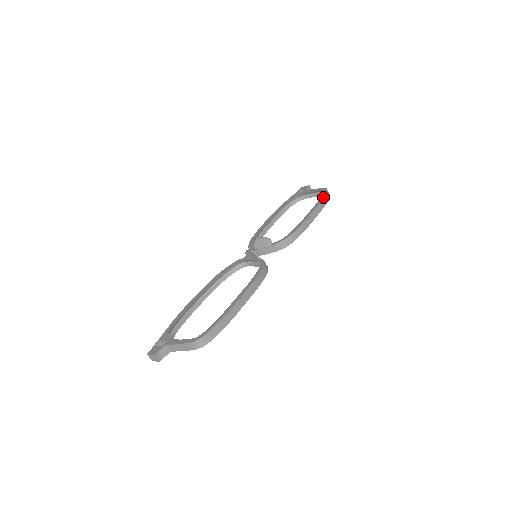
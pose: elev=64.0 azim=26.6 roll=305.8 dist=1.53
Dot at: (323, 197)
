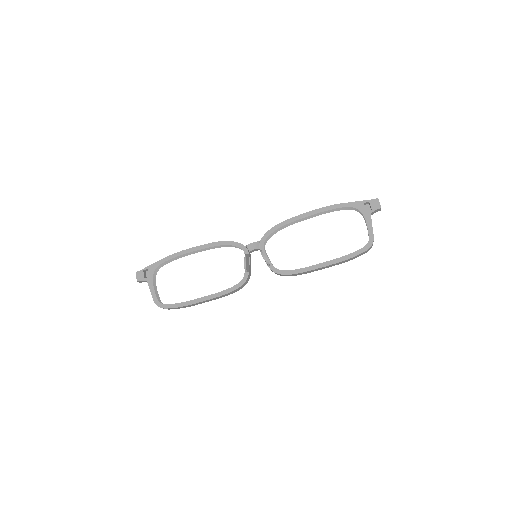
Dot at: (353, 257)
